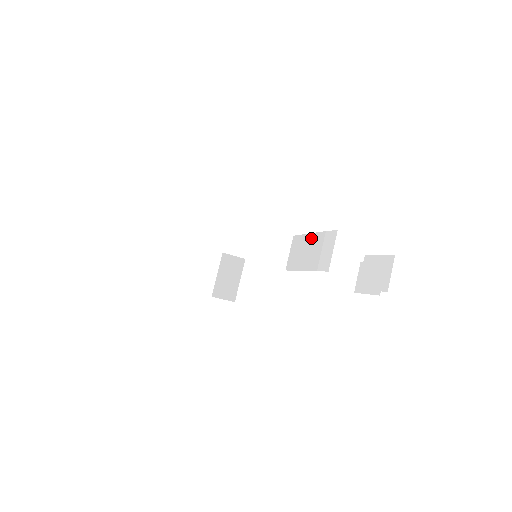
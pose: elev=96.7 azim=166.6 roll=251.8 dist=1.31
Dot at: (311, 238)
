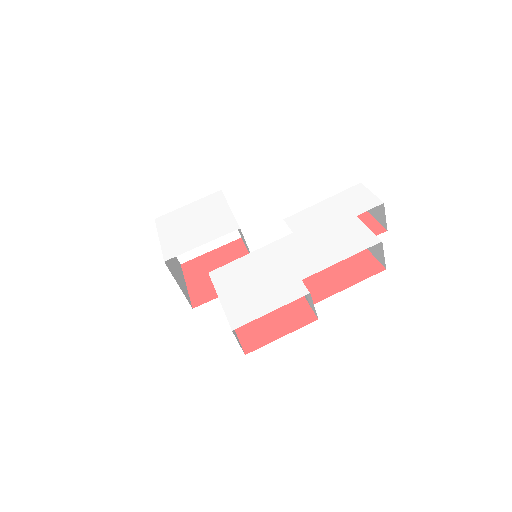
Dot at: occluded
